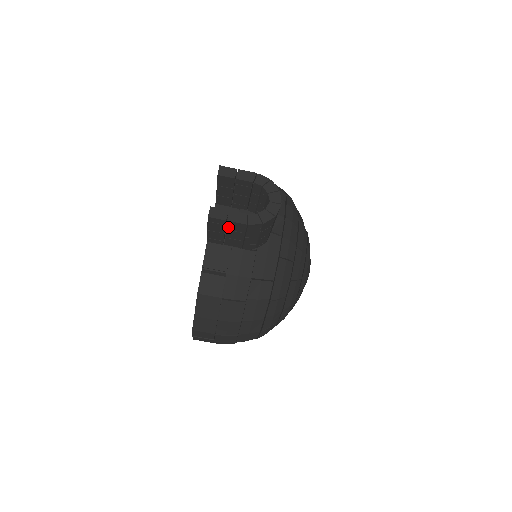
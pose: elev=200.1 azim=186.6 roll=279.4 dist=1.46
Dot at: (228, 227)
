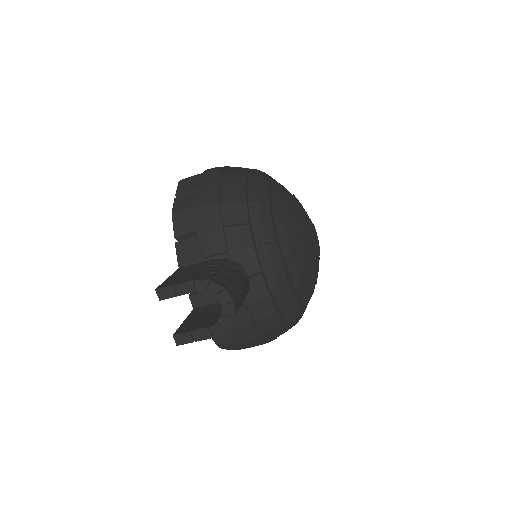
Dot at: occluded
